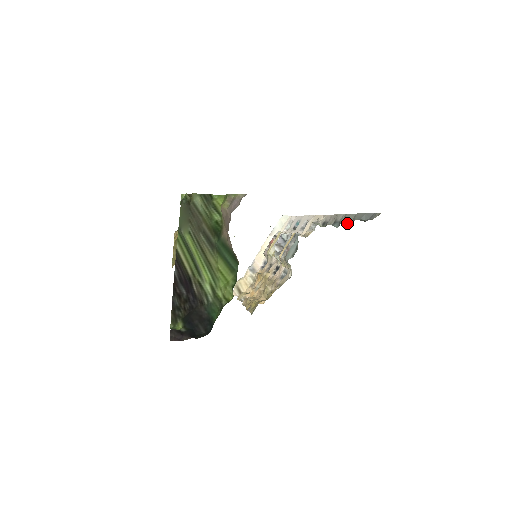
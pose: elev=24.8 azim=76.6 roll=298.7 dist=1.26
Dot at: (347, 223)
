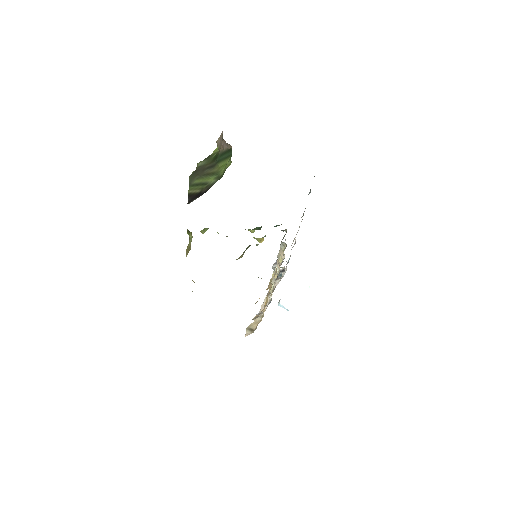
Dot at: occluded
